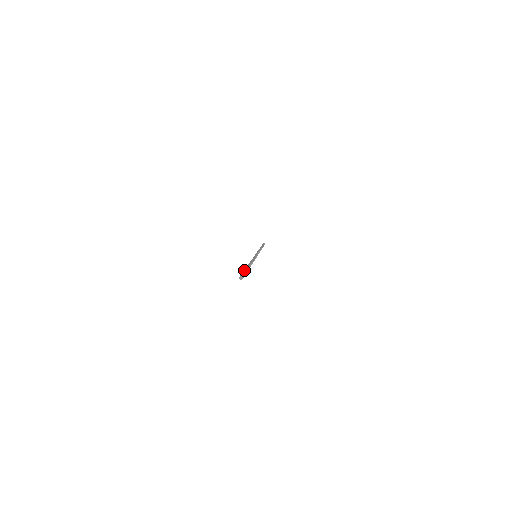
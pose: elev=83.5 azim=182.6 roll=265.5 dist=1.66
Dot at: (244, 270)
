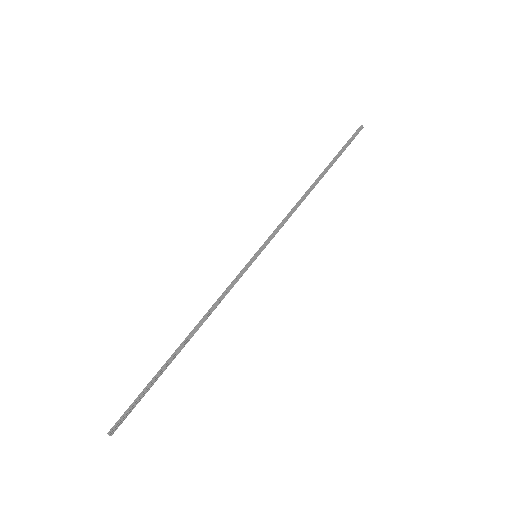
Dot at: occluded
